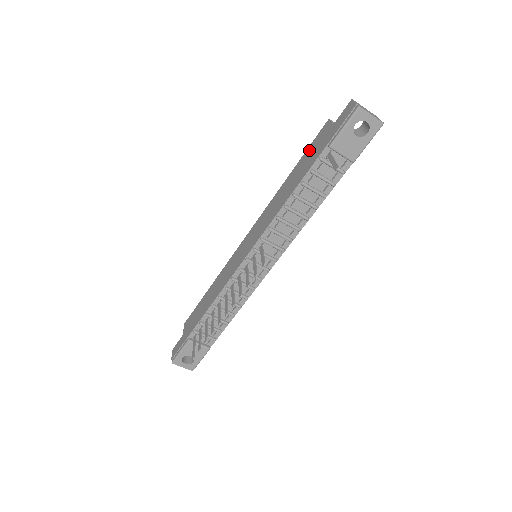
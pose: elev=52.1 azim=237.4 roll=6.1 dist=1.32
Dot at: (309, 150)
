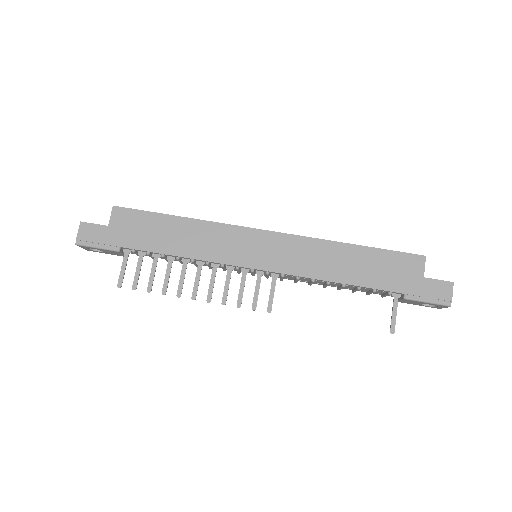
Dot at: (389, 258)
